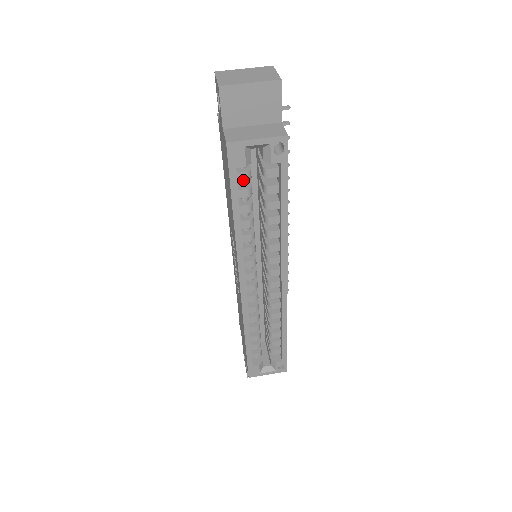
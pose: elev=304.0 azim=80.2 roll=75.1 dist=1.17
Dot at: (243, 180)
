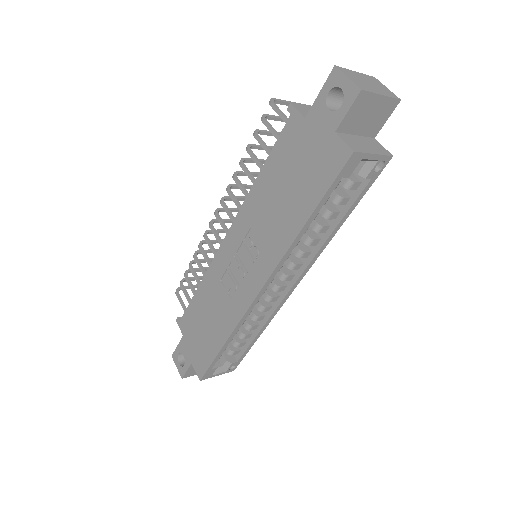
Dot at: occluded
